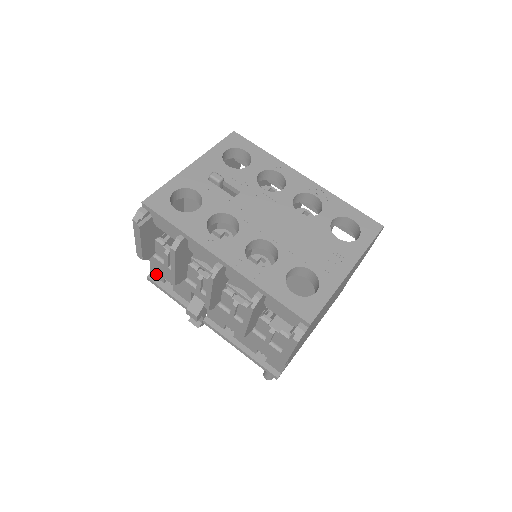
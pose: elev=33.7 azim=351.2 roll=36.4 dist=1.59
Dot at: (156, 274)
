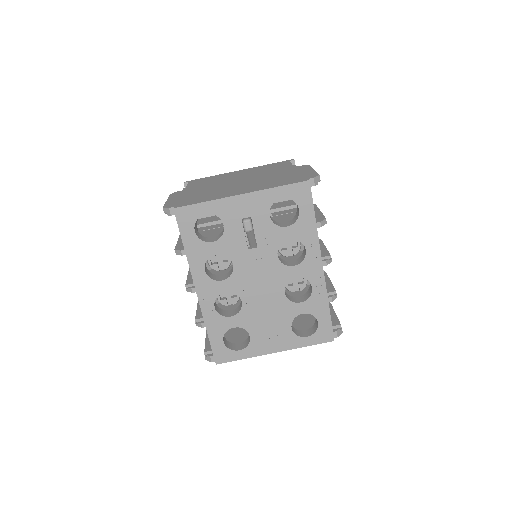
Dot at: occluded
